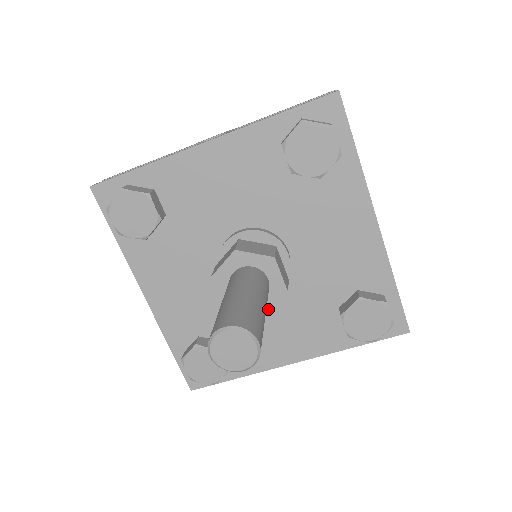
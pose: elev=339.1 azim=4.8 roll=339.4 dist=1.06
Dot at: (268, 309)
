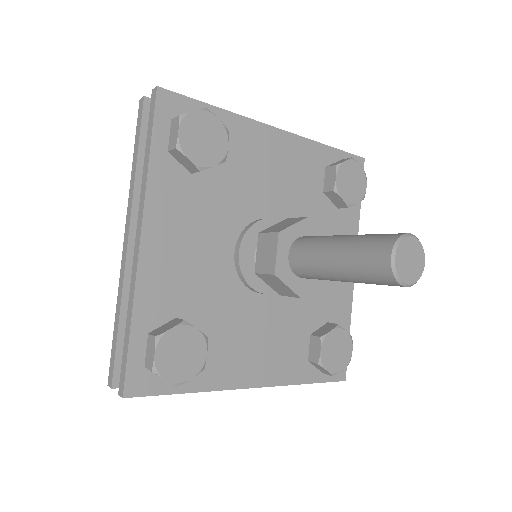
Dot at: (308, 290)
